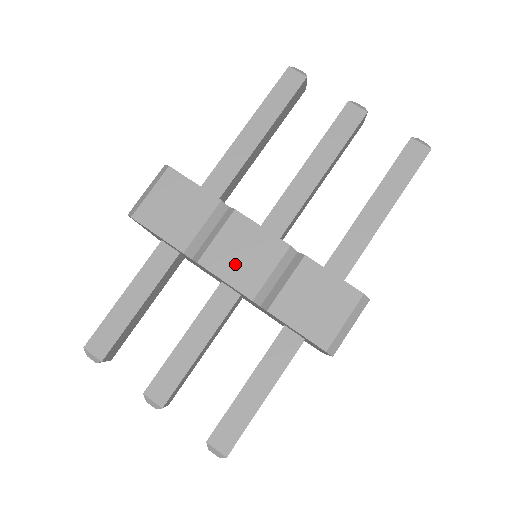
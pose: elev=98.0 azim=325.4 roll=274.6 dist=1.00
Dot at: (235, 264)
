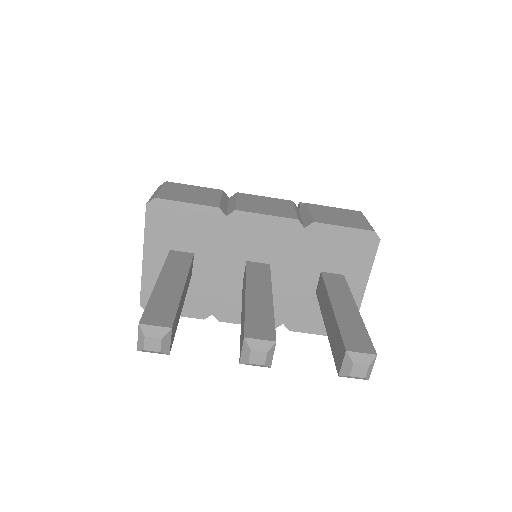
Dot at: (265, 208)
